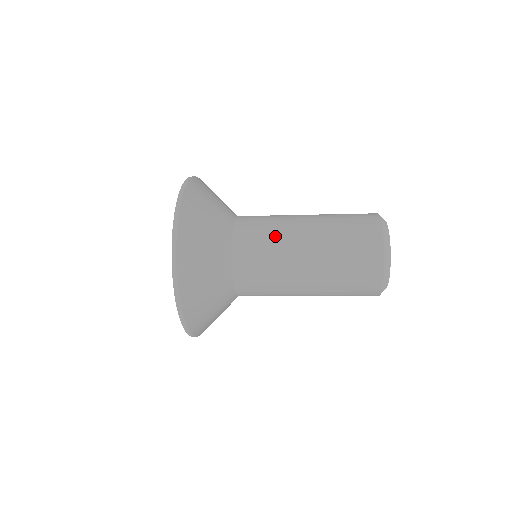
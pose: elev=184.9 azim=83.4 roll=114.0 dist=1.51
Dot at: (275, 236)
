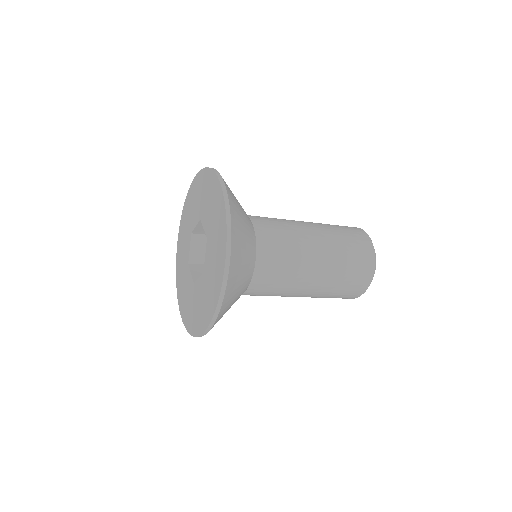
Dot at: (284, 220)
